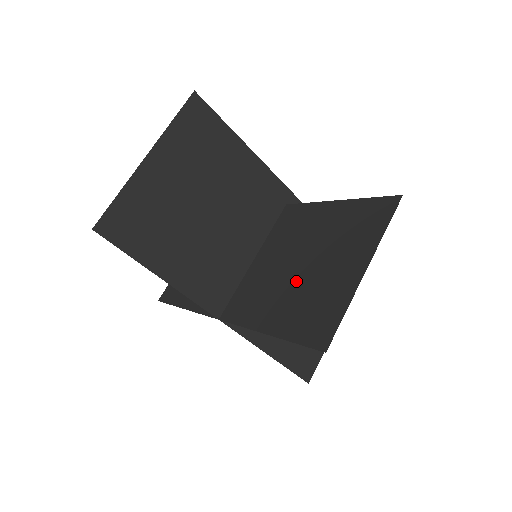
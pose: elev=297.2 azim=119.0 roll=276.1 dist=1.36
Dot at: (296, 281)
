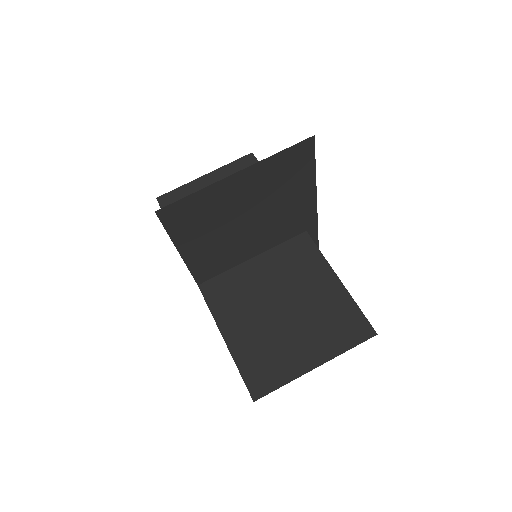
Dot at: (269, 320)
